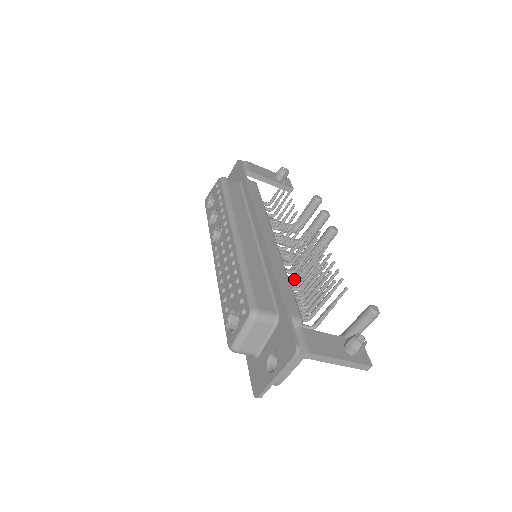
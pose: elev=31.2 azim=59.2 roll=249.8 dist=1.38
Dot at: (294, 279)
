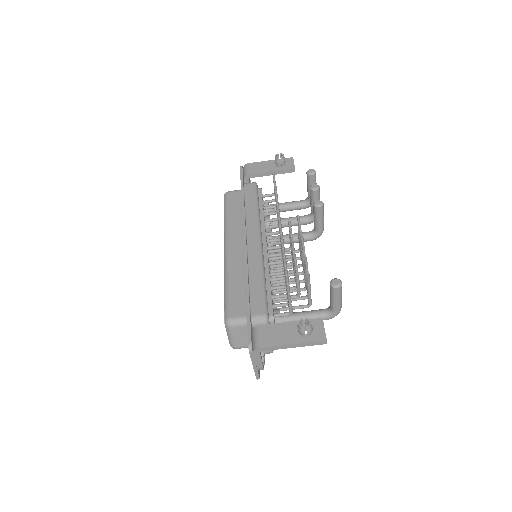
Dot at: (282, 269)
